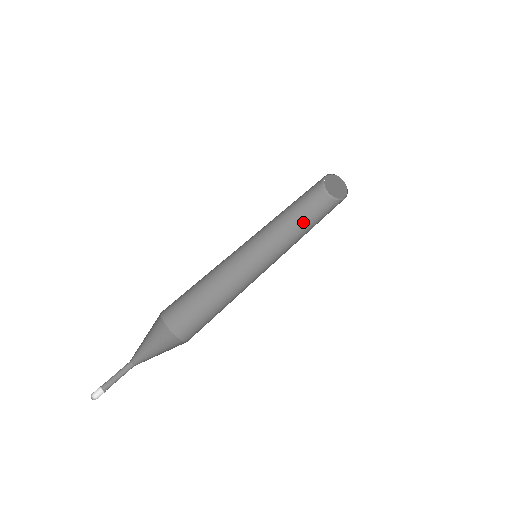
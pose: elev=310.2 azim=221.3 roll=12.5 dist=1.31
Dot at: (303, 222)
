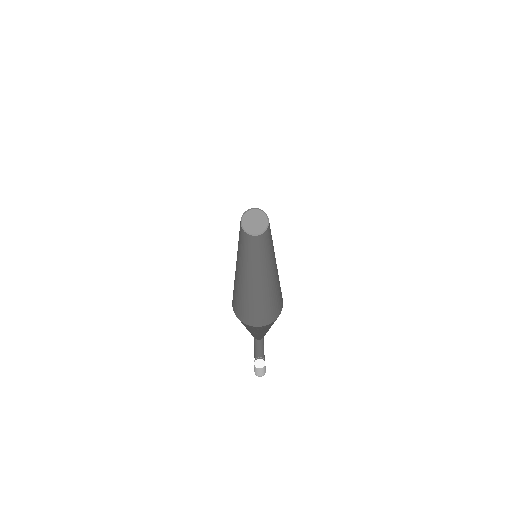
Dot at: (251, 248)
